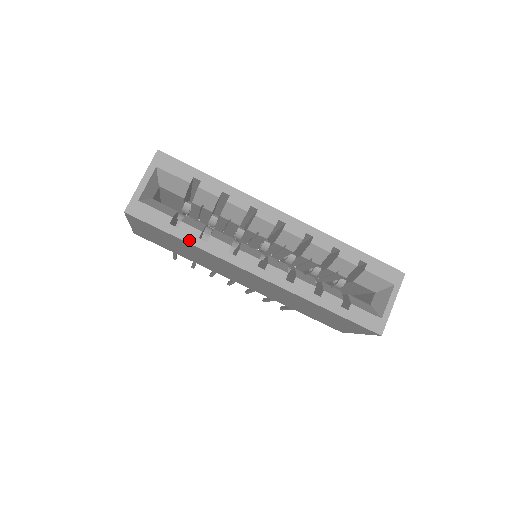
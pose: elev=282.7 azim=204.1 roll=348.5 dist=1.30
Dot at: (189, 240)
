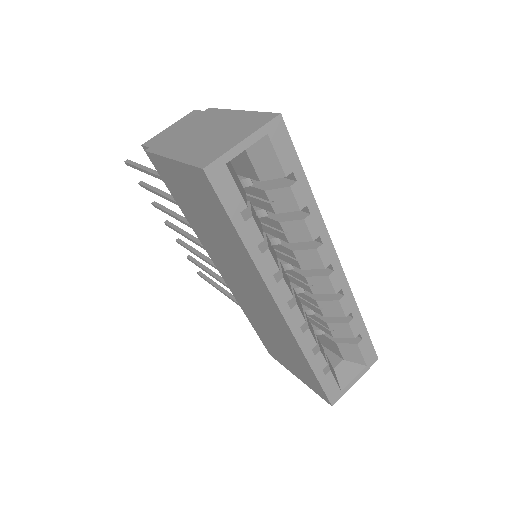
Dot at: (247, 243)
